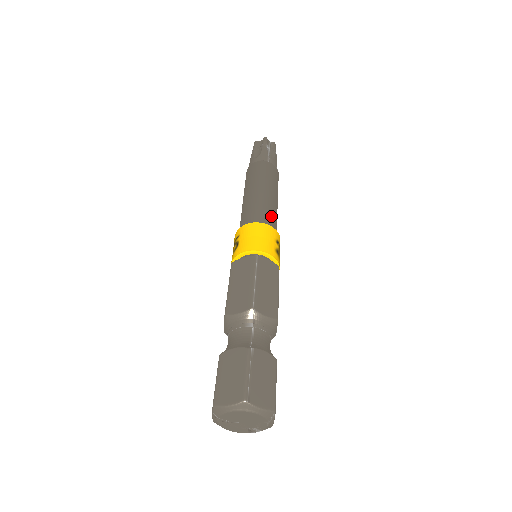
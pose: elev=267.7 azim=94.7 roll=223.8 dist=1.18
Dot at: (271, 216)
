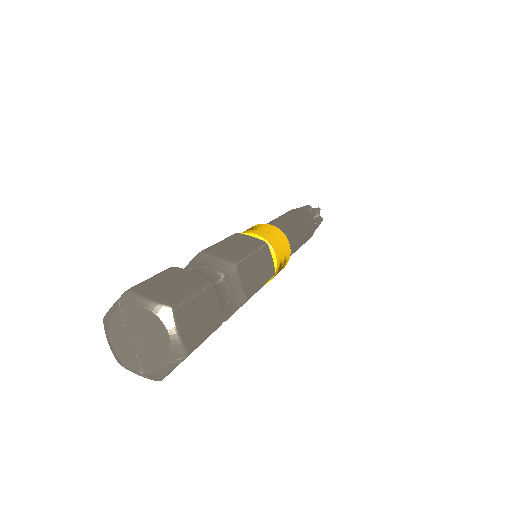
Dot at: (292, 243)
